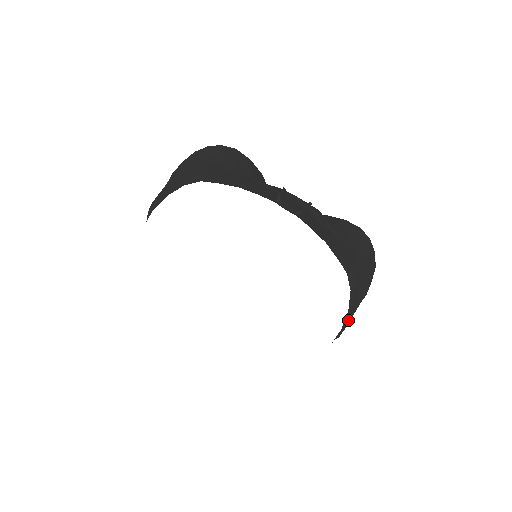
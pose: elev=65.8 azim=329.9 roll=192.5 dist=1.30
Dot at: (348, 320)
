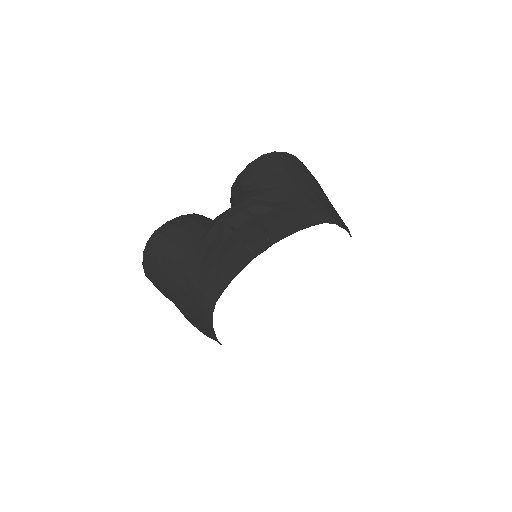
Dot at: (346, 226)
